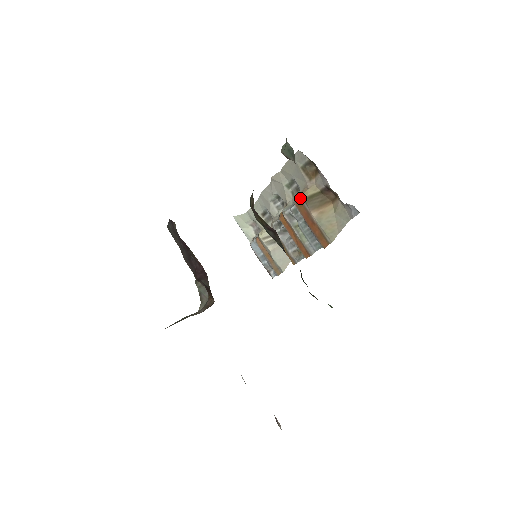
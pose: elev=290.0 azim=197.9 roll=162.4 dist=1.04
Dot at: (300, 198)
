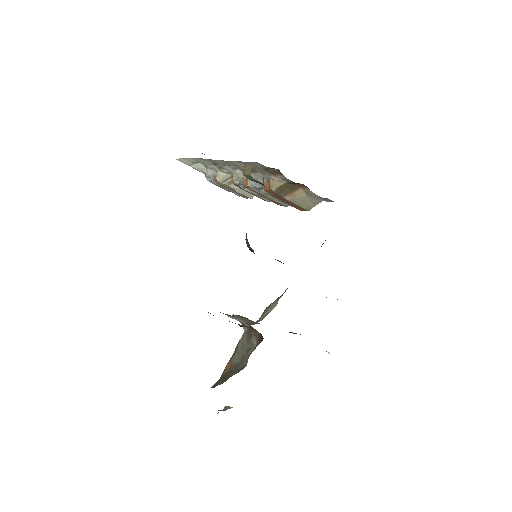
Dot at: (269, 189)
